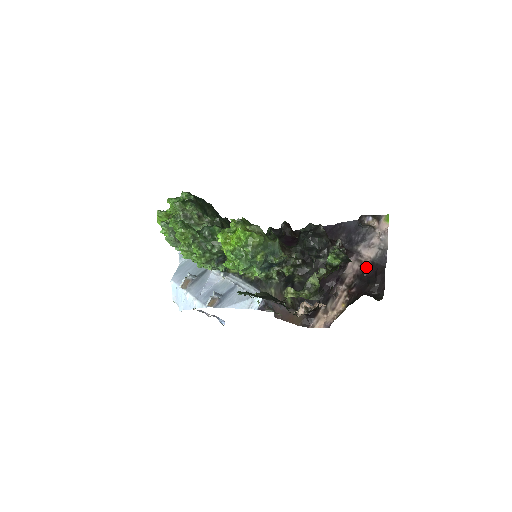
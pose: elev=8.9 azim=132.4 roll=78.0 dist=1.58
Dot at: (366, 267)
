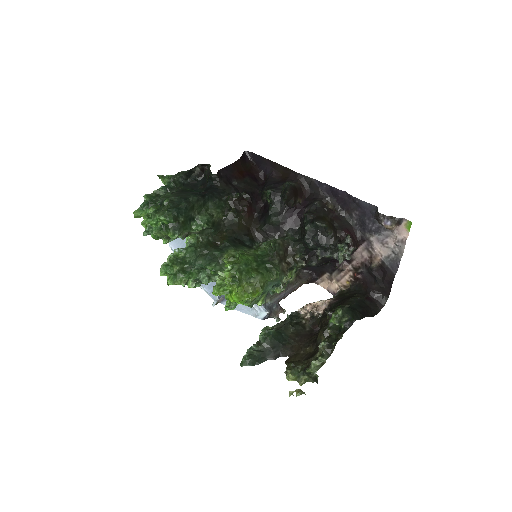
Dot at: (375, 263)
